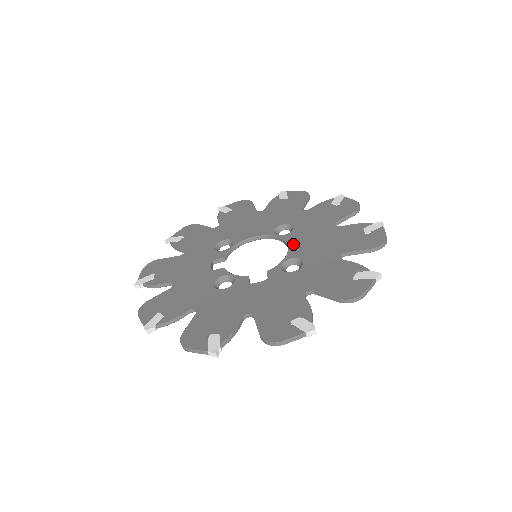
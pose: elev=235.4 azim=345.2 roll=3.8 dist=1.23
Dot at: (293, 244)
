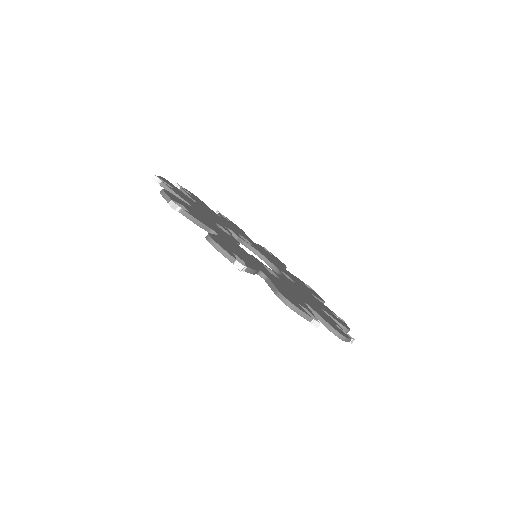
Dot at: (285, 278)
